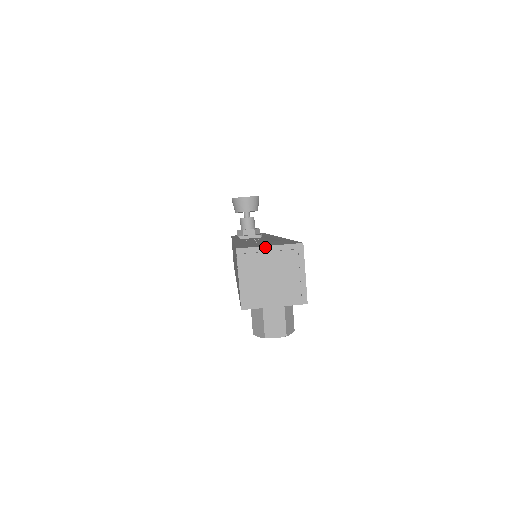
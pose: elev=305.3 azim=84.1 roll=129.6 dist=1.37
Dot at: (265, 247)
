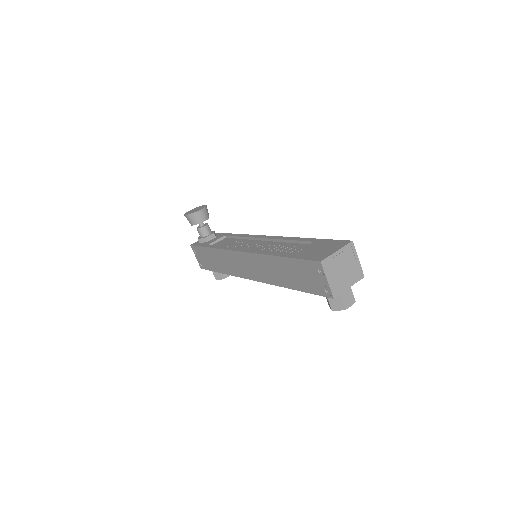
Dot at: (335, 253)
